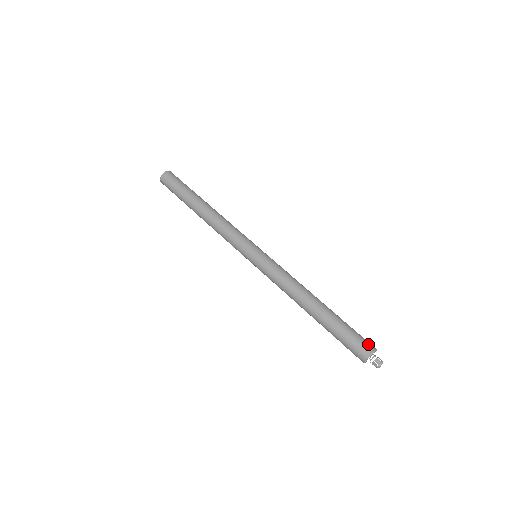
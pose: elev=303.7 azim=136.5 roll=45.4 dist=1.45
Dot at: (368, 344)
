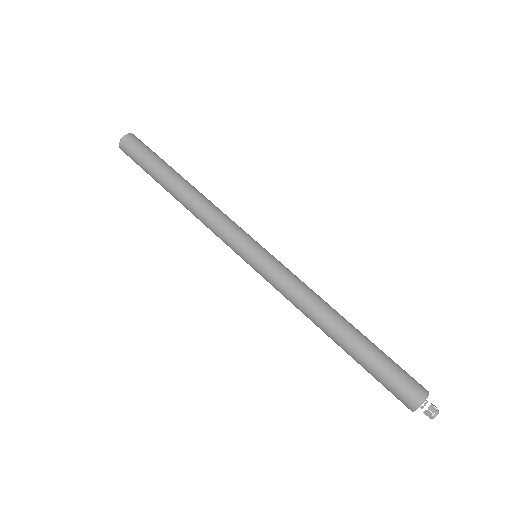
Dot at: (412, 394)
